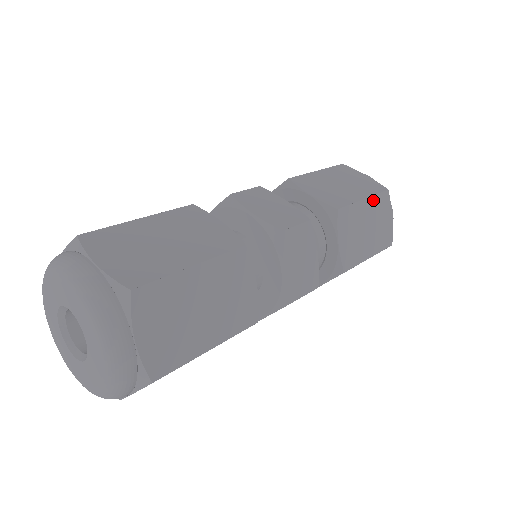
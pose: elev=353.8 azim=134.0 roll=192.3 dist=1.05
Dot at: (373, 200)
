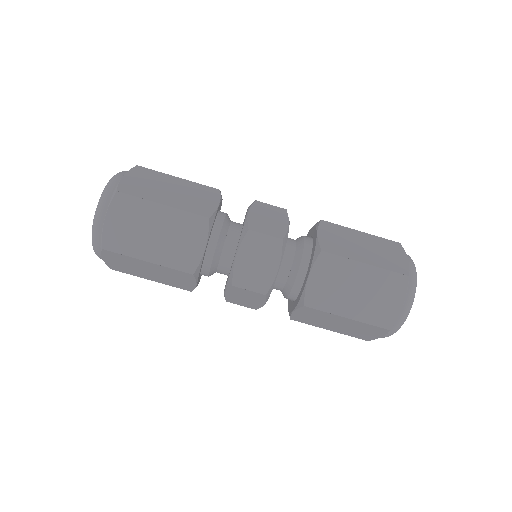
Dot at: (374, 238)
